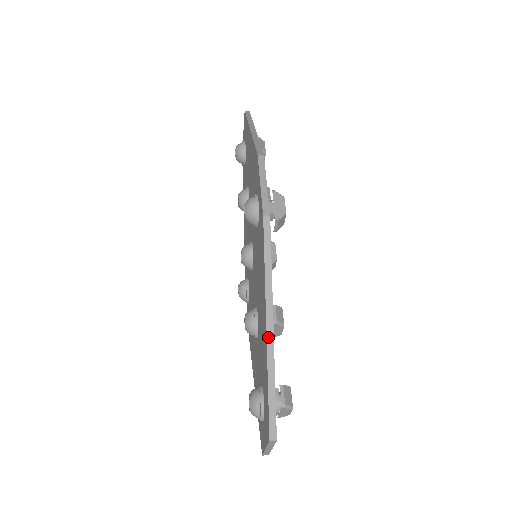
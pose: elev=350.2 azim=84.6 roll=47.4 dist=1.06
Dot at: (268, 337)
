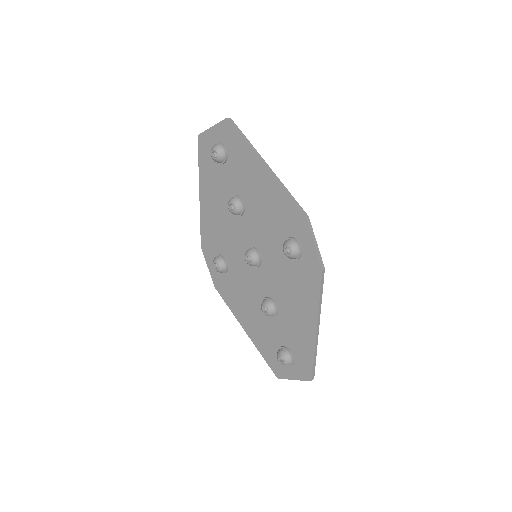
Dot at: (317, 334)
